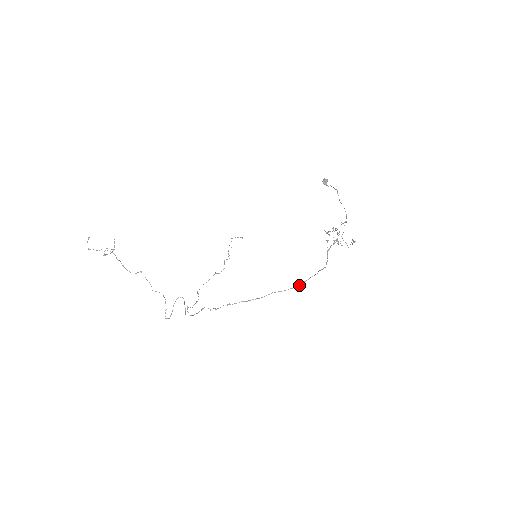
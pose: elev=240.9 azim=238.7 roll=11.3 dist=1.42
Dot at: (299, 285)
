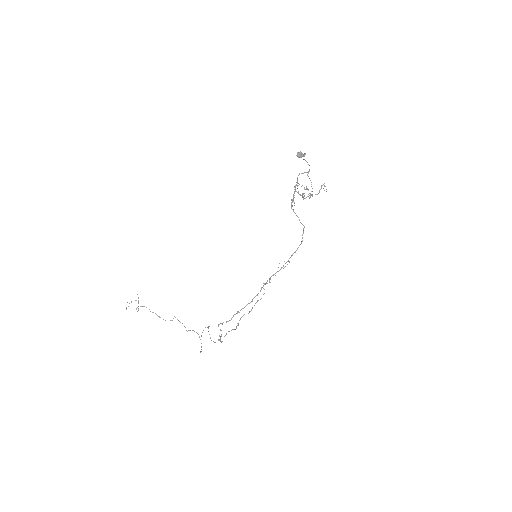
Dot at: (288, 260)
